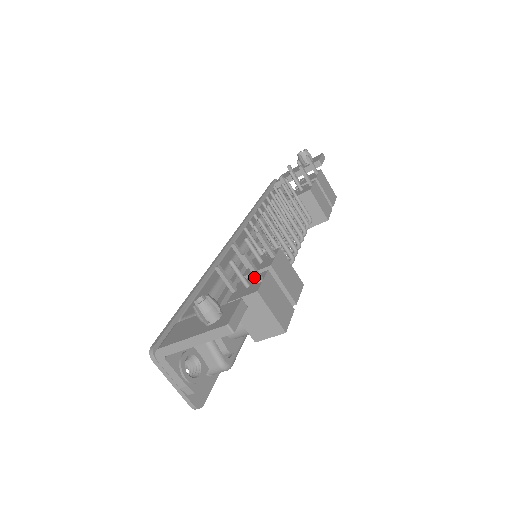
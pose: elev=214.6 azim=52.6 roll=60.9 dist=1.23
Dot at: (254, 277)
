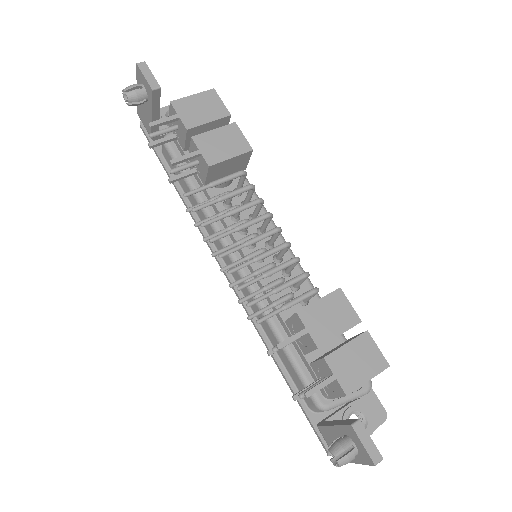
Dot at: (319, 365)
